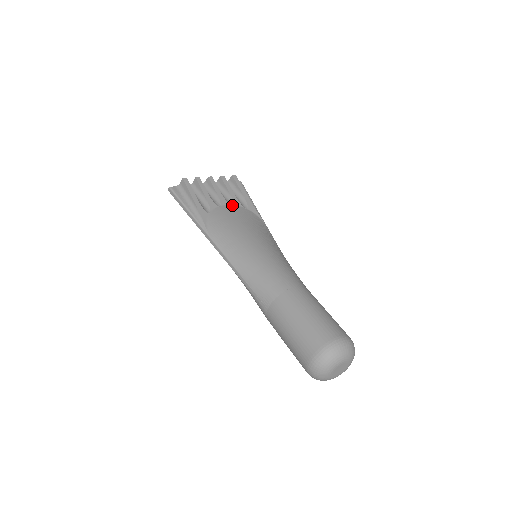
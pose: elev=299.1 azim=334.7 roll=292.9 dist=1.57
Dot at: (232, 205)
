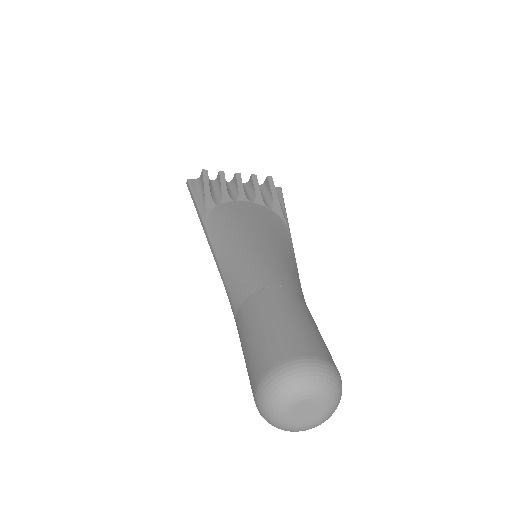
Dot at: (252, 202)
